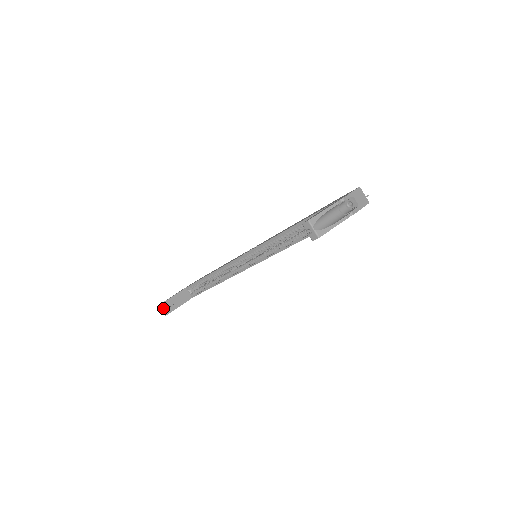
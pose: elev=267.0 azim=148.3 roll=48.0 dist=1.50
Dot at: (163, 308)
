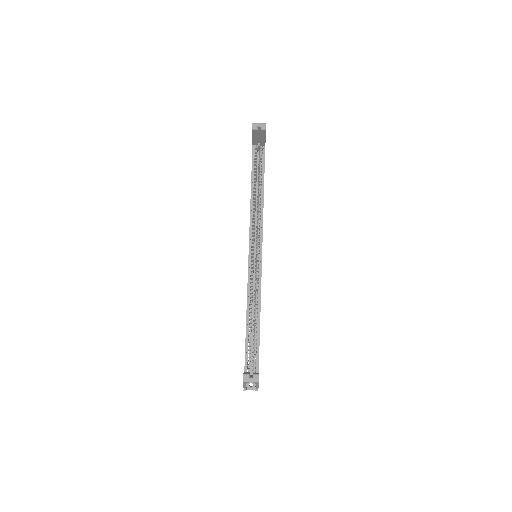
Dot at: (249, 377)
